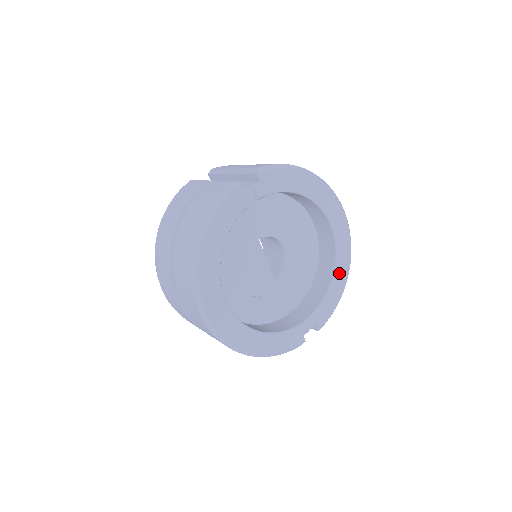
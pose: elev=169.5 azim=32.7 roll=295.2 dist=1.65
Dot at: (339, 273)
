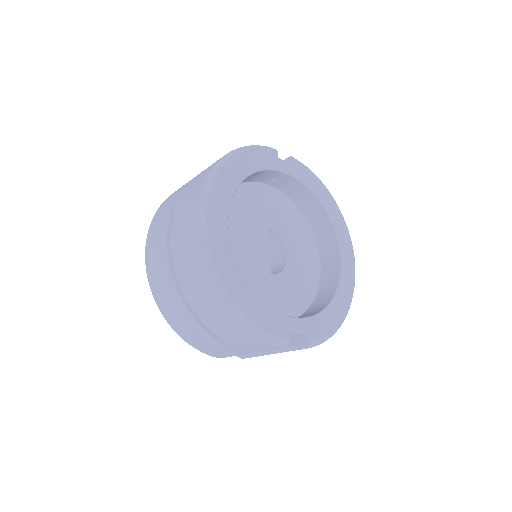
Dot at: (339, 301)
